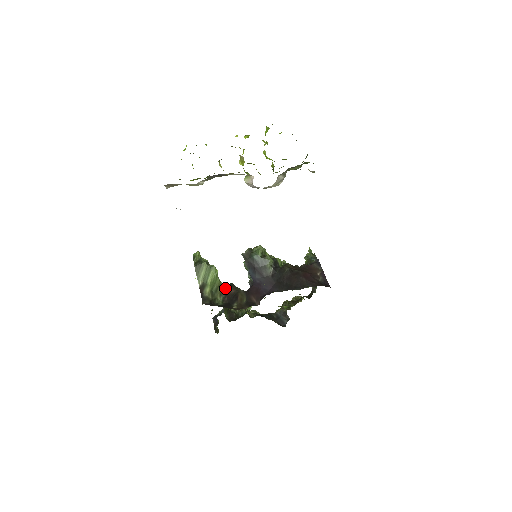
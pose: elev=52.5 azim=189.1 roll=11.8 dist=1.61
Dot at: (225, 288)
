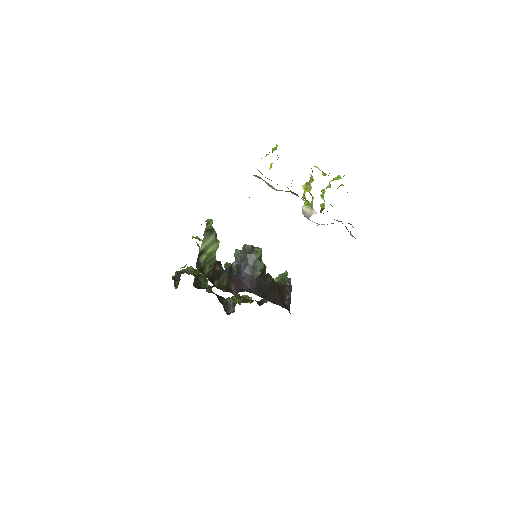
Dot at: (215, 263)
